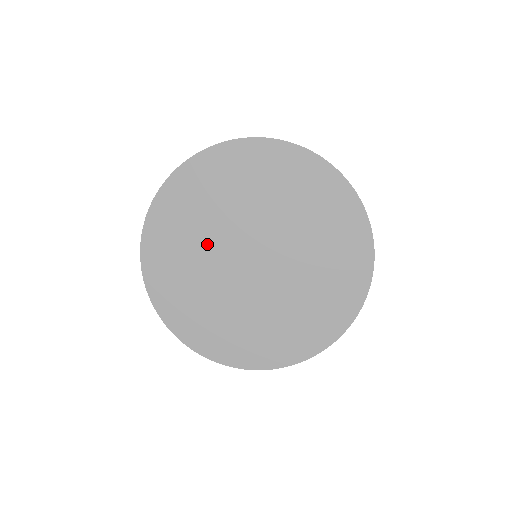
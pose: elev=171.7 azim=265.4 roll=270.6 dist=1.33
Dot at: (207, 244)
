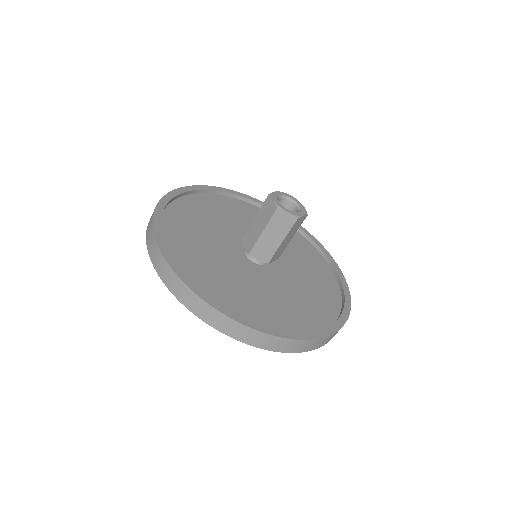
Dot at: occluded
